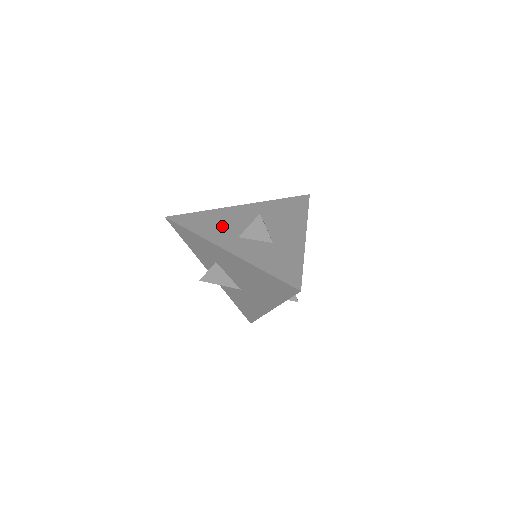
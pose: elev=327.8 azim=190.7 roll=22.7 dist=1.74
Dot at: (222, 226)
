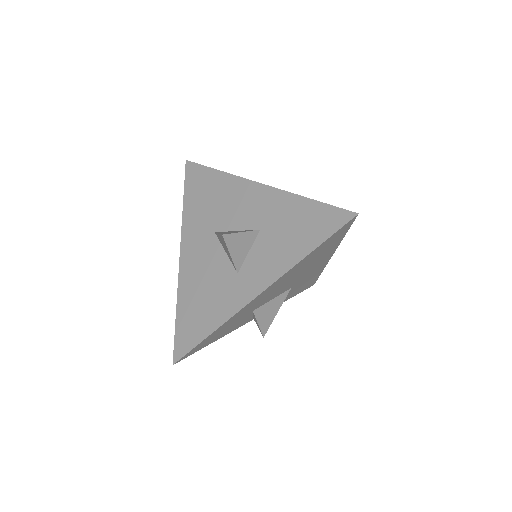
Dot at: (211, 290)
